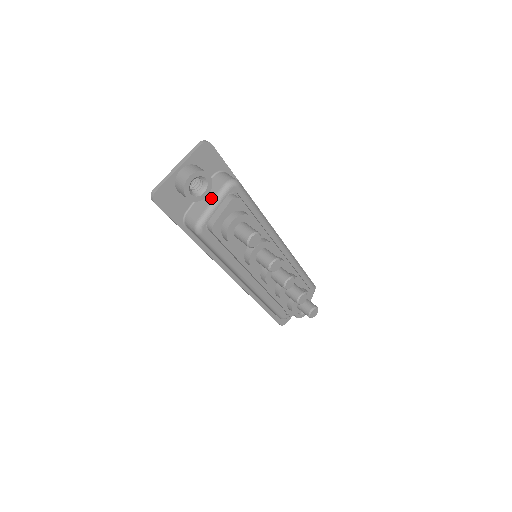
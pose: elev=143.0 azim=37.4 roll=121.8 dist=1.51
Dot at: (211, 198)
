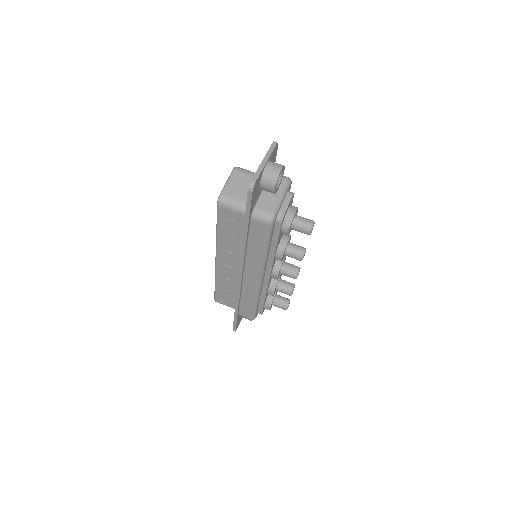
Dot at: (278, 192)
